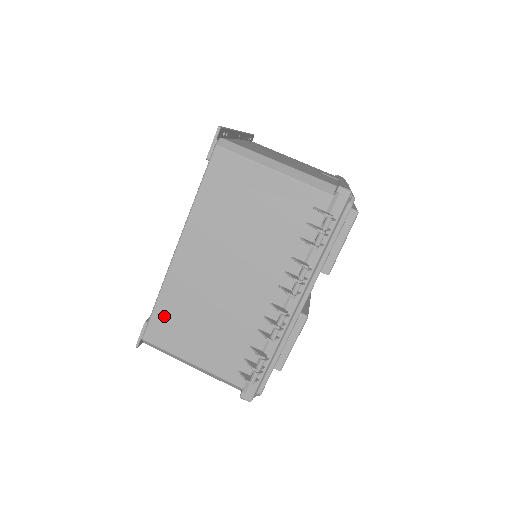
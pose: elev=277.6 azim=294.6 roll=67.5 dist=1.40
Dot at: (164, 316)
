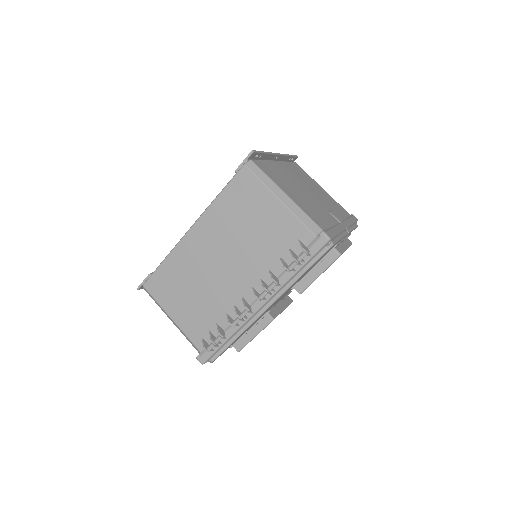
Dot at: (164, 275)
